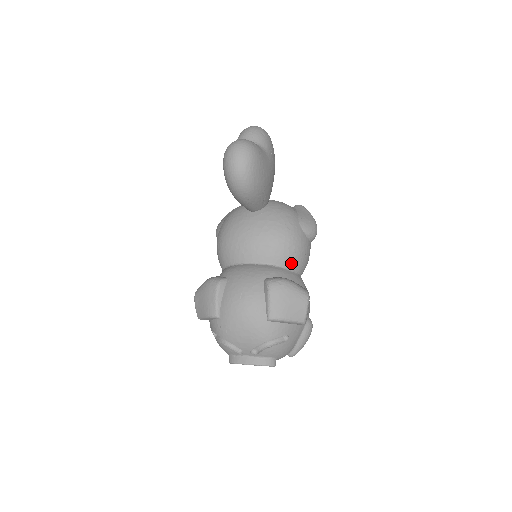
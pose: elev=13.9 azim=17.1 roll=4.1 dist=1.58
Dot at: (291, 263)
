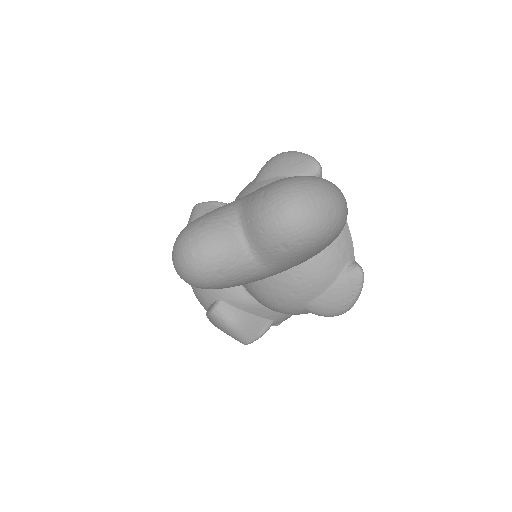
Dot at: occluded
